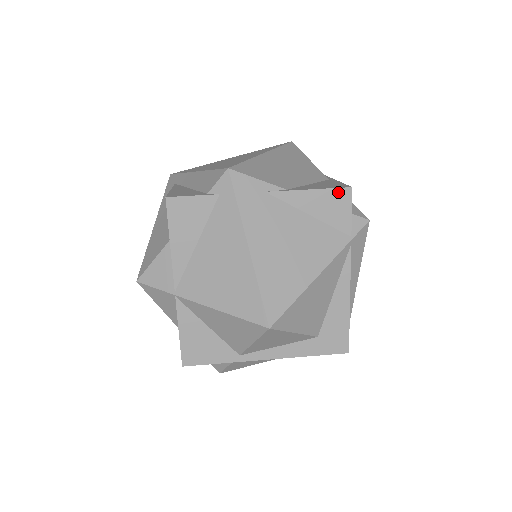
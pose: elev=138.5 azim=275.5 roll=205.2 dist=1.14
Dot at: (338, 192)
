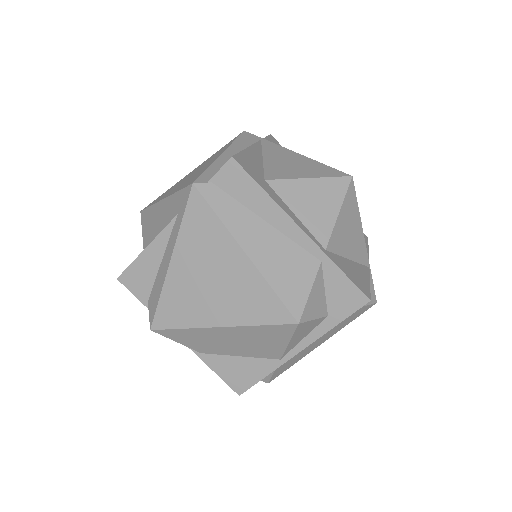
Dot at: (231, 385)
